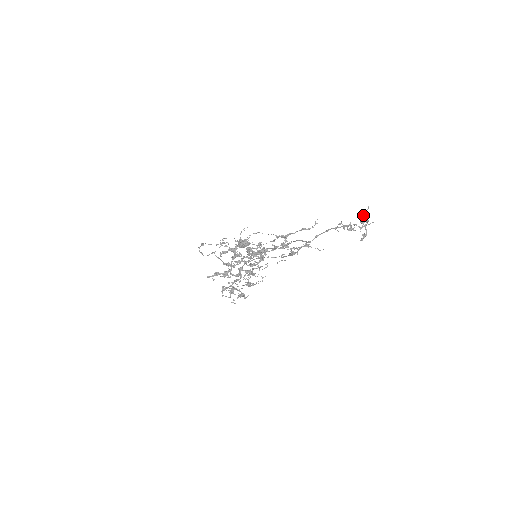
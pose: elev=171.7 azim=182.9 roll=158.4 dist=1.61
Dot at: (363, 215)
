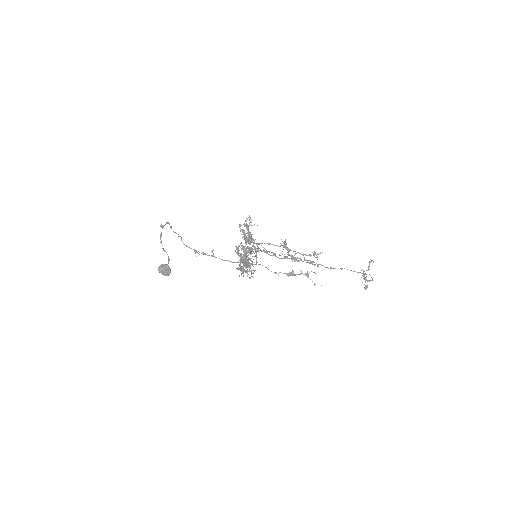
Dot at: (366, 276)
